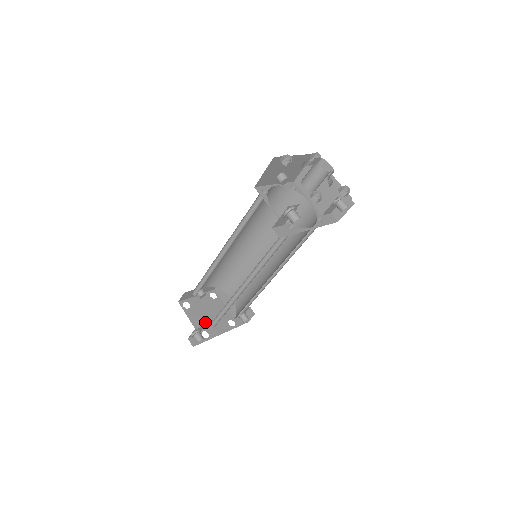
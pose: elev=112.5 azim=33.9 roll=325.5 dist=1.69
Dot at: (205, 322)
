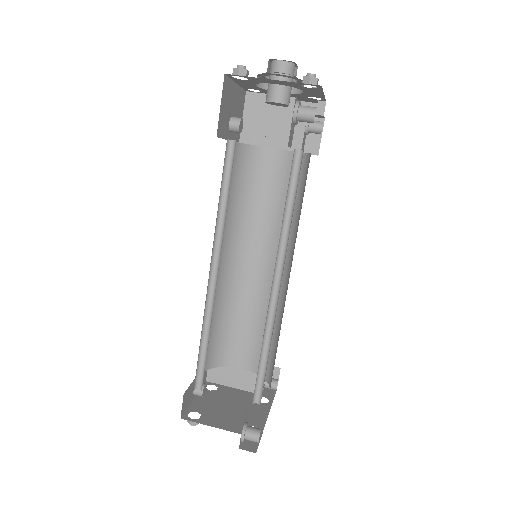
Dot at: (236, 418)
